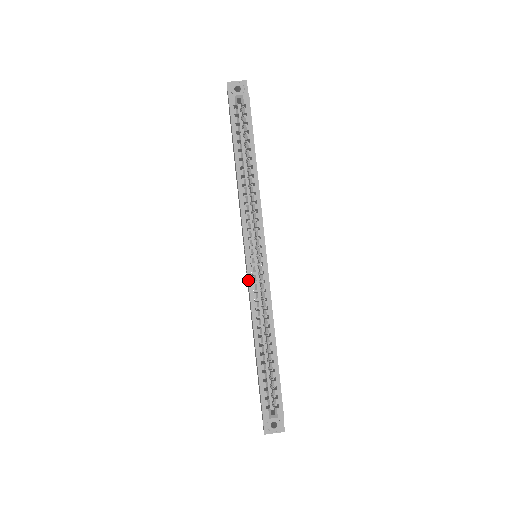
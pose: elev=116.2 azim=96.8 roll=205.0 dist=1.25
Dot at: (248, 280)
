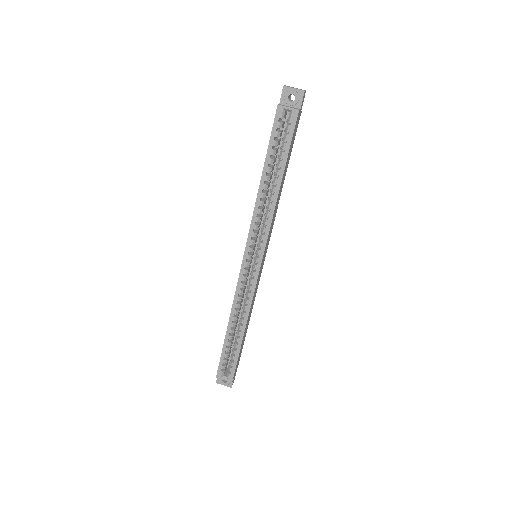
Dot at: (238, 278)
